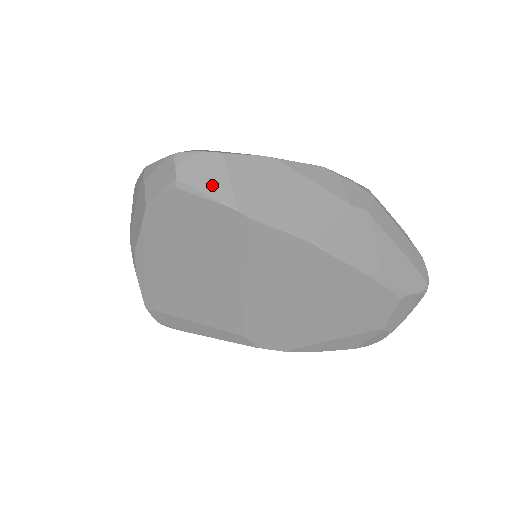
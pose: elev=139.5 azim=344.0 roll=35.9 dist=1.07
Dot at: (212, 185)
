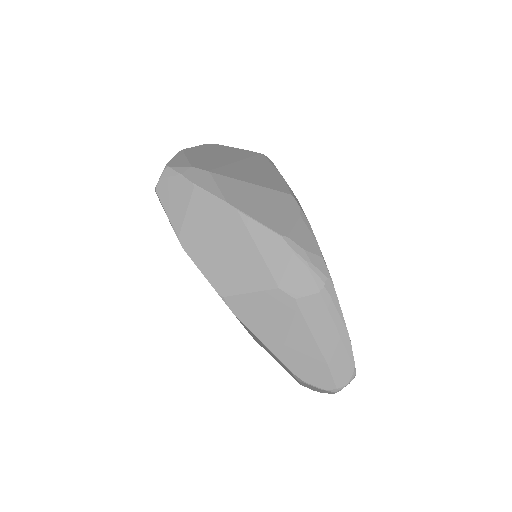
Dot at: (173, 208)
